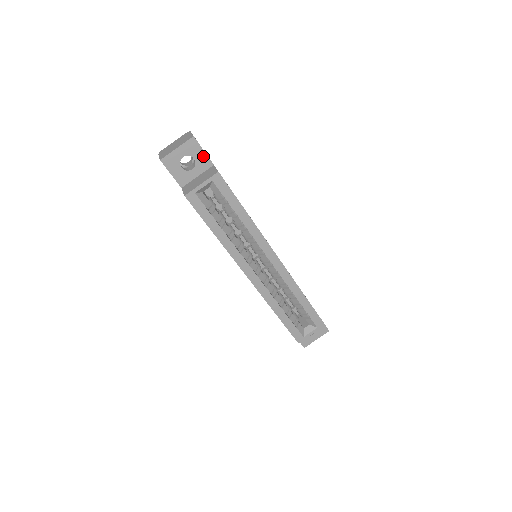
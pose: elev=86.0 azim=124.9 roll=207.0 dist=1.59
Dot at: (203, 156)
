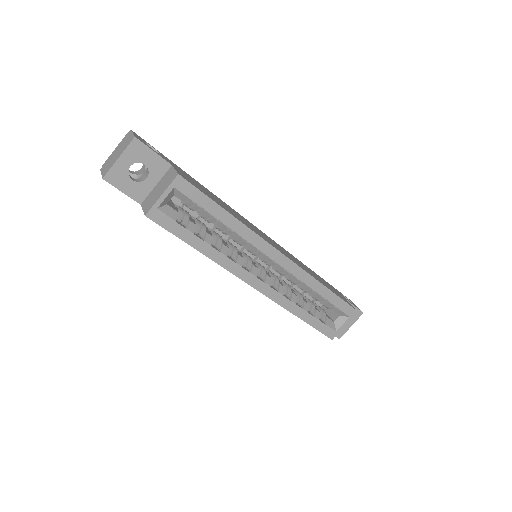
Dot at: (155, 158)
